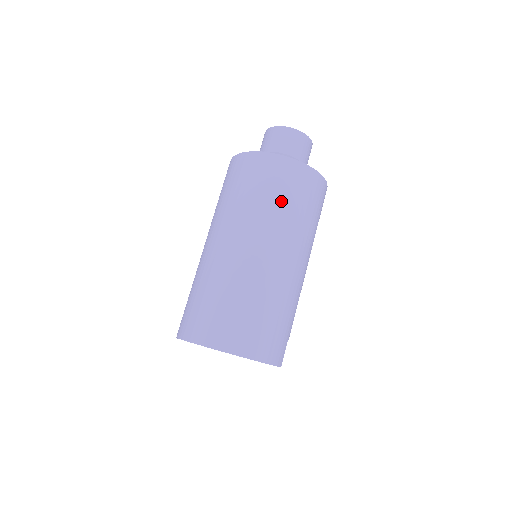
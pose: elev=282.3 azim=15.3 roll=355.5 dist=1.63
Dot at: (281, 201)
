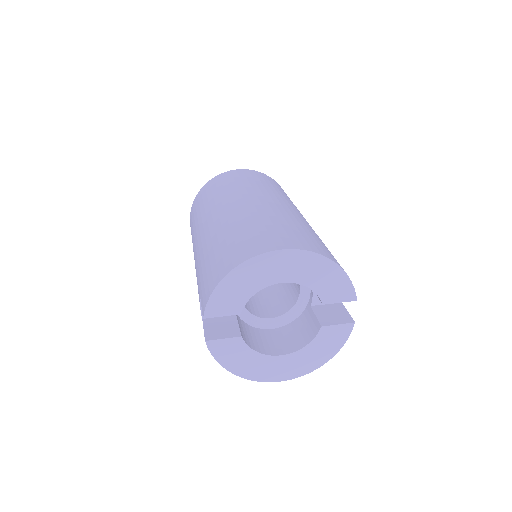
Dot at: (263, 183)
